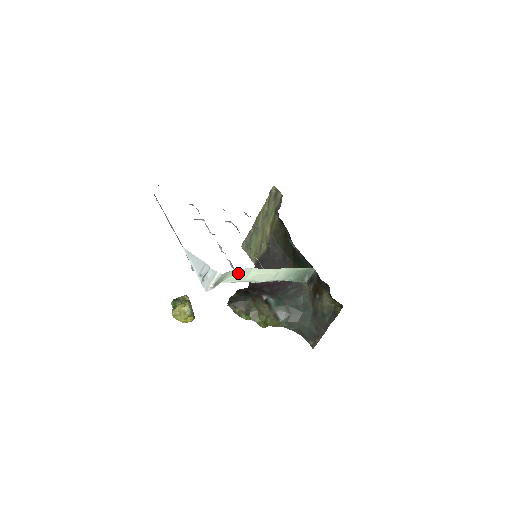
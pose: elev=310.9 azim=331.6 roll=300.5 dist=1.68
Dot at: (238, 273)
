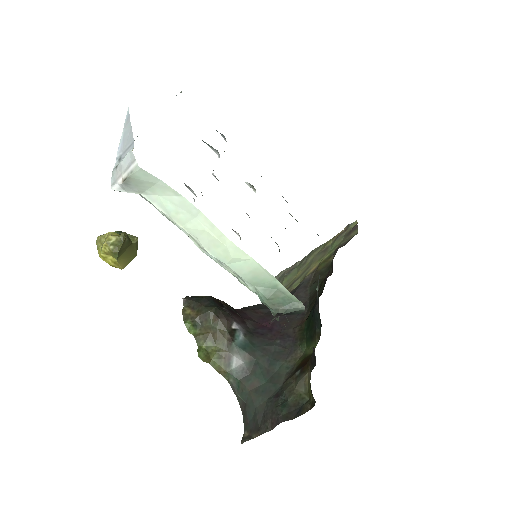
Dot at: (175, 200)
